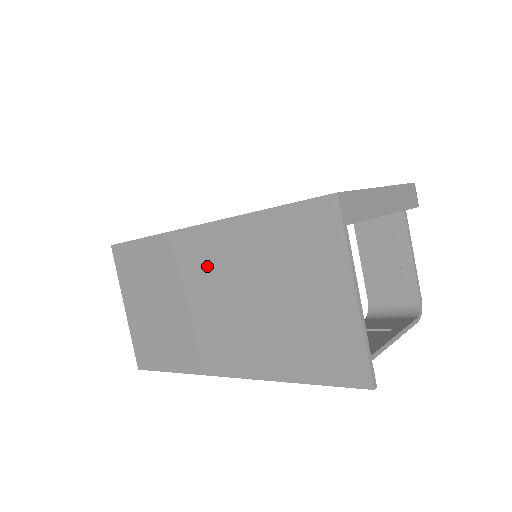
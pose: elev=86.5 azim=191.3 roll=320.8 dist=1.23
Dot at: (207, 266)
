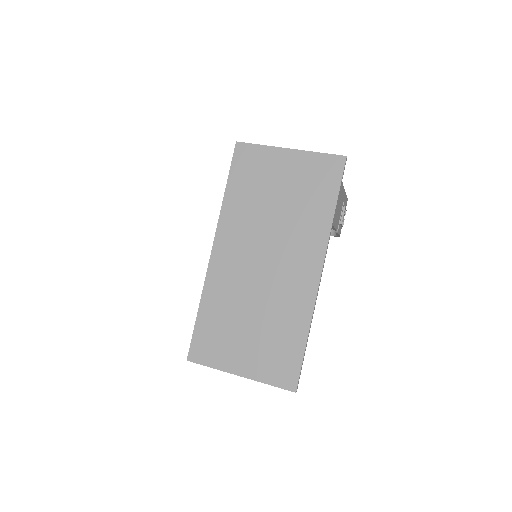
Dot at: (239, 255)
